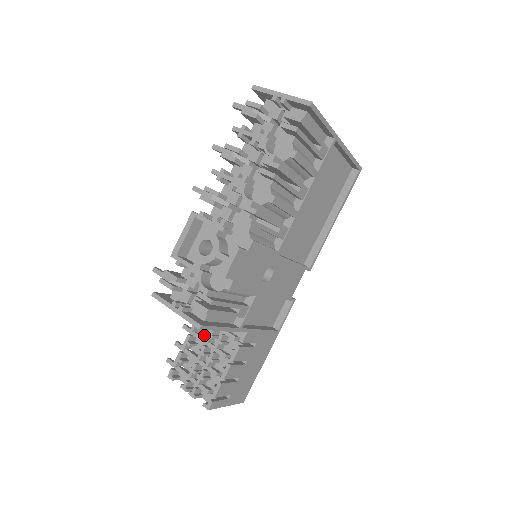
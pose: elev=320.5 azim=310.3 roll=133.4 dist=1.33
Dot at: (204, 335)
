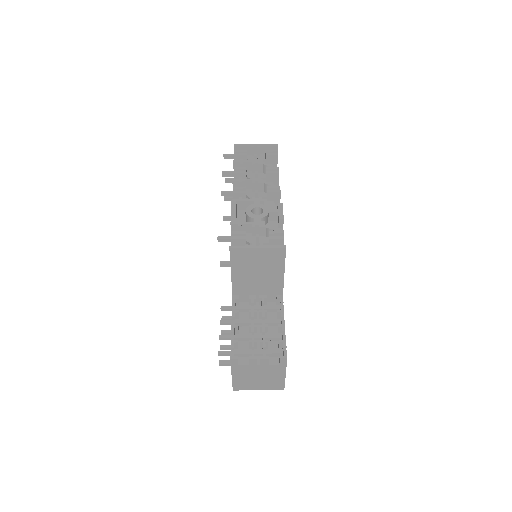
Dot at: occluded
